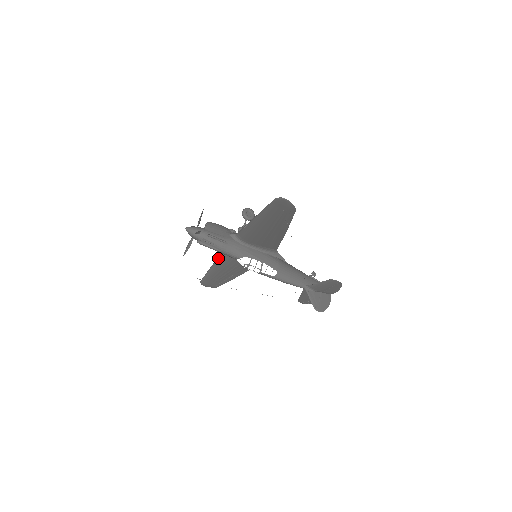
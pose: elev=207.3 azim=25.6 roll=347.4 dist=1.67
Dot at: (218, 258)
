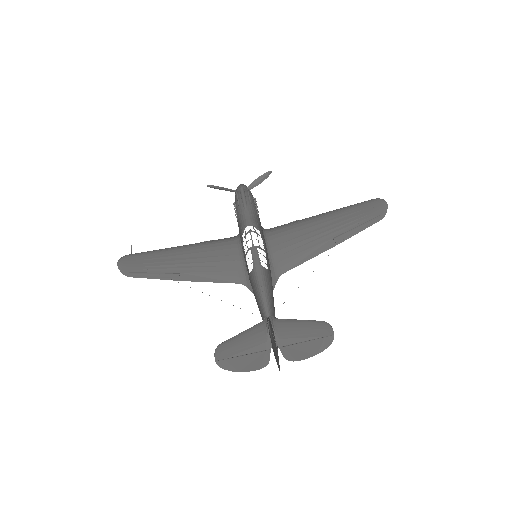
Dot at: (202, 242)
